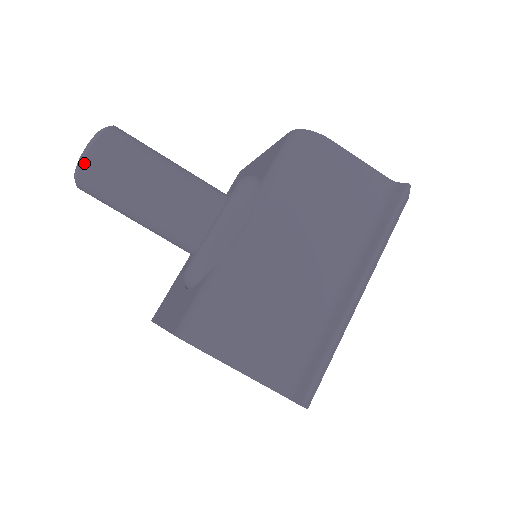
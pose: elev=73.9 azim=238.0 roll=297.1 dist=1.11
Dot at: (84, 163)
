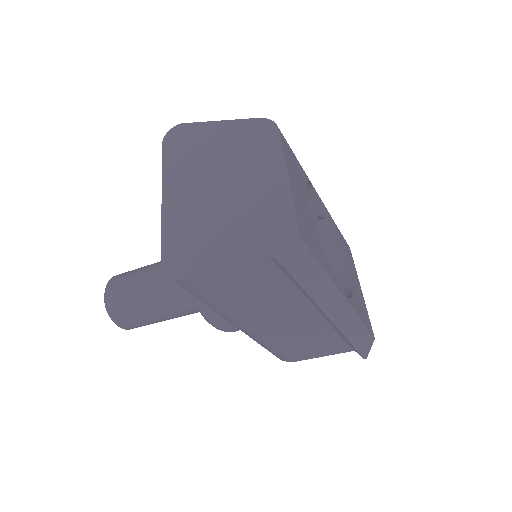
Dot at: occluded
